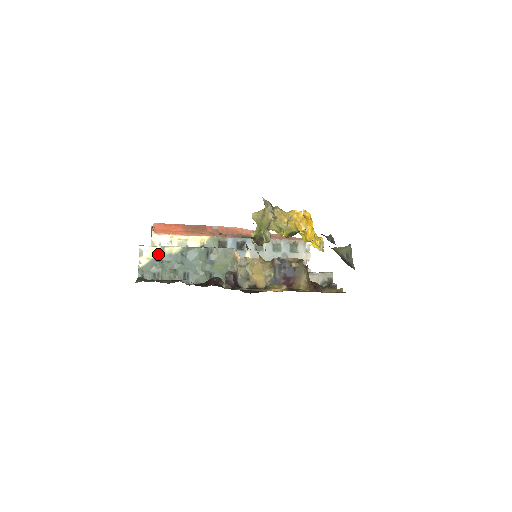
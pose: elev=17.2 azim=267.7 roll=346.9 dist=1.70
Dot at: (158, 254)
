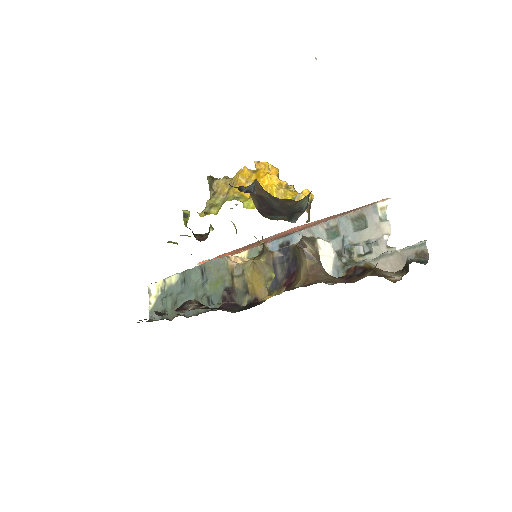
Dot at: (164, 289)
